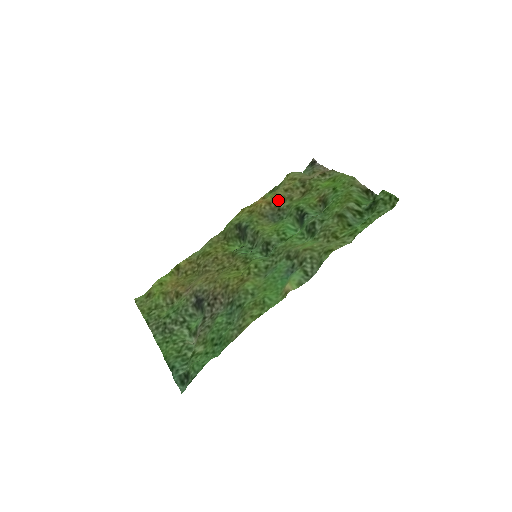
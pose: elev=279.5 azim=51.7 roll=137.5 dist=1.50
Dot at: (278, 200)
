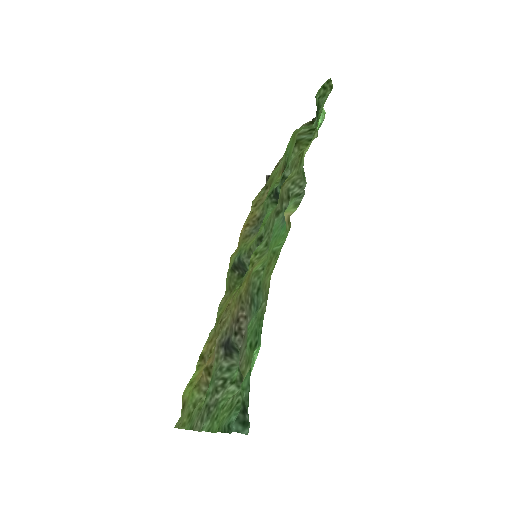
Dot at: (253, 216)
